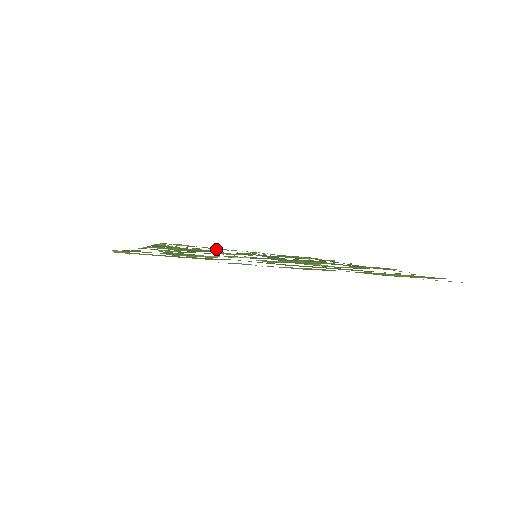
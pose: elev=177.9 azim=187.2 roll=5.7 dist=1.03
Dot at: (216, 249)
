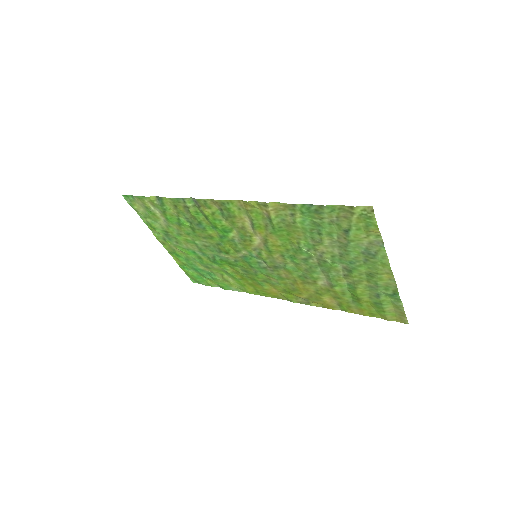
Dot at: (173, 231)
